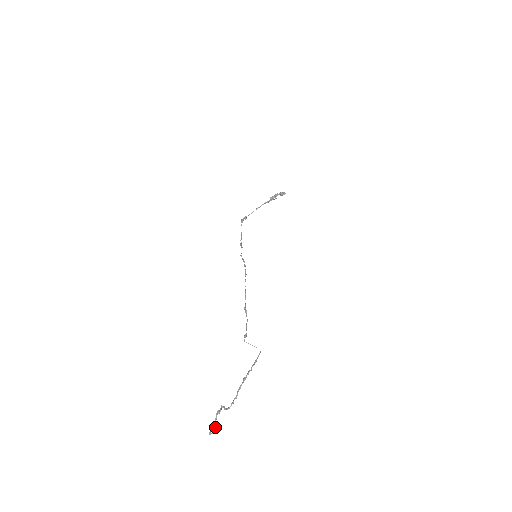
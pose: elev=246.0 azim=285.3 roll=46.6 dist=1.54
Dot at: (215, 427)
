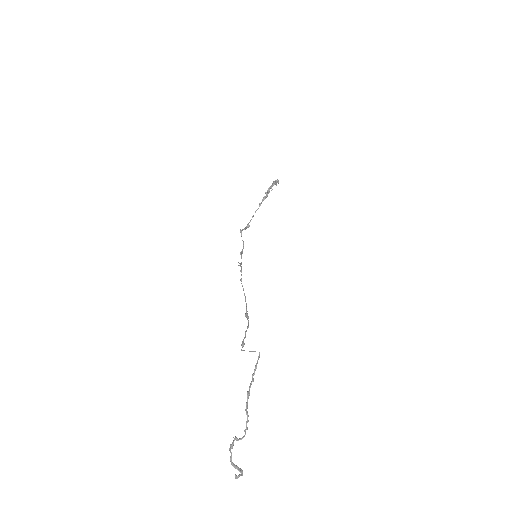
Dot at: (234, 467)
